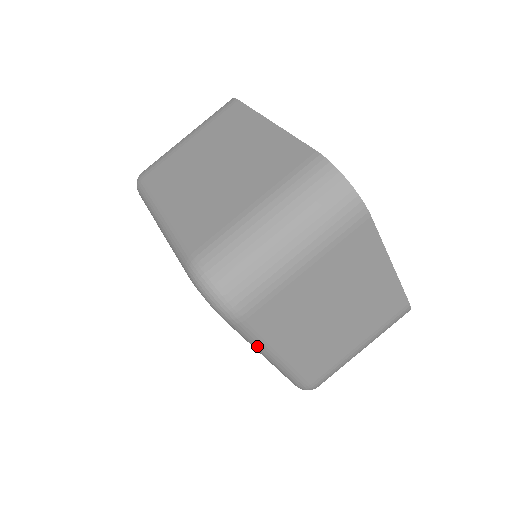
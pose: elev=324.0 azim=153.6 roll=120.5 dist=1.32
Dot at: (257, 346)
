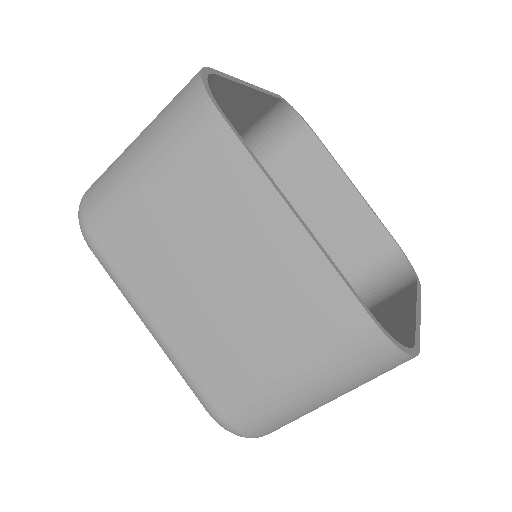
Dot at: (126, 299)
